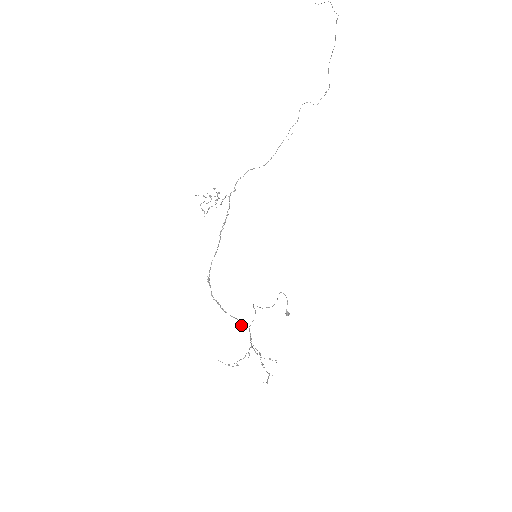
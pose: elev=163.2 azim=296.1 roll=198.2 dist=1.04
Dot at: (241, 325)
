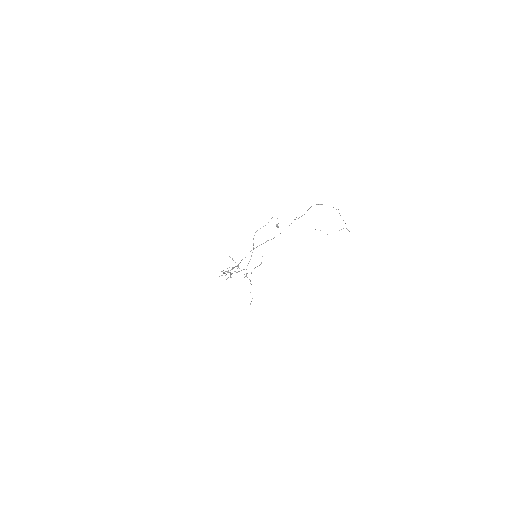
Dot at: occluded
